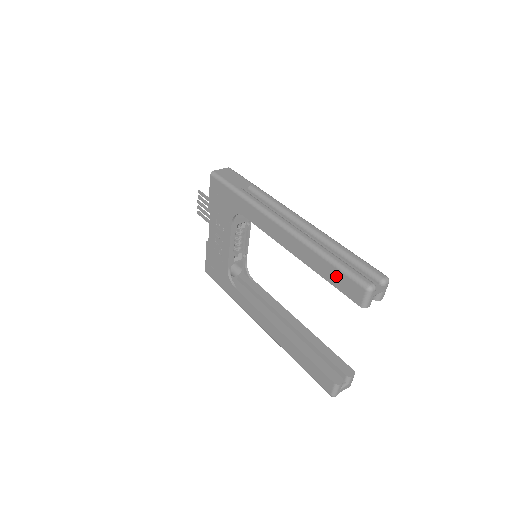
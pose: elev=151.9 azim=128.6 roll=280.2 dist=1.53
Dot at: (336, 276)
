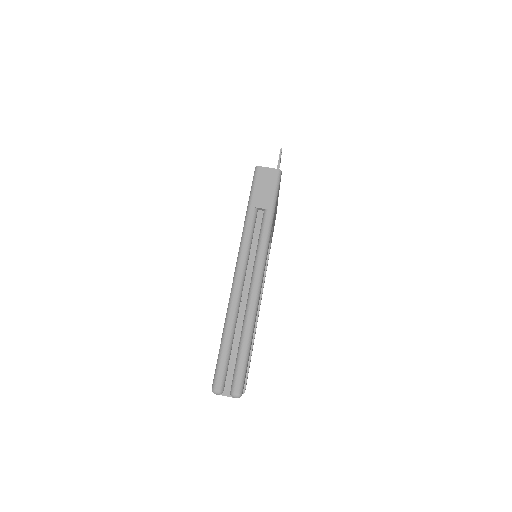
Dot at: occluded
